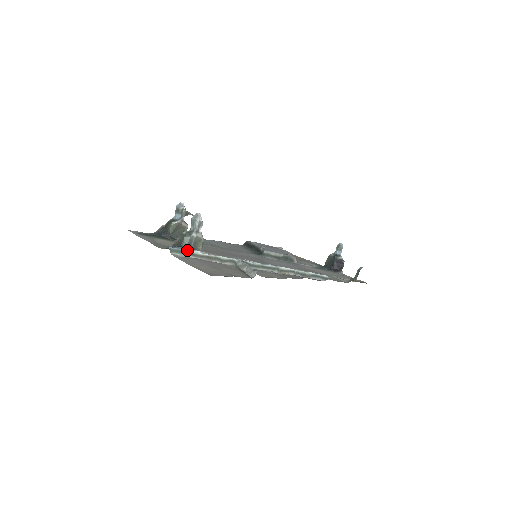
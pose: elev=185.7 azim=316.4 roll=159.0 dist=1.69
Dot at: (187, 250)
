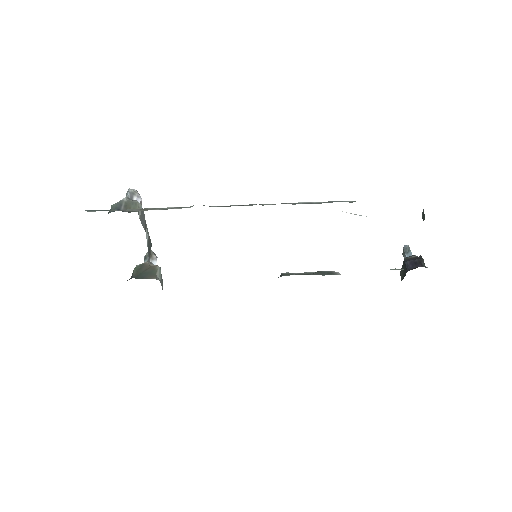
Dot at: (112, 210)
